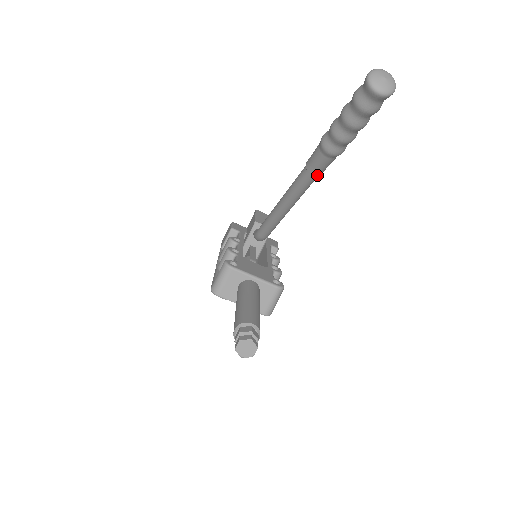
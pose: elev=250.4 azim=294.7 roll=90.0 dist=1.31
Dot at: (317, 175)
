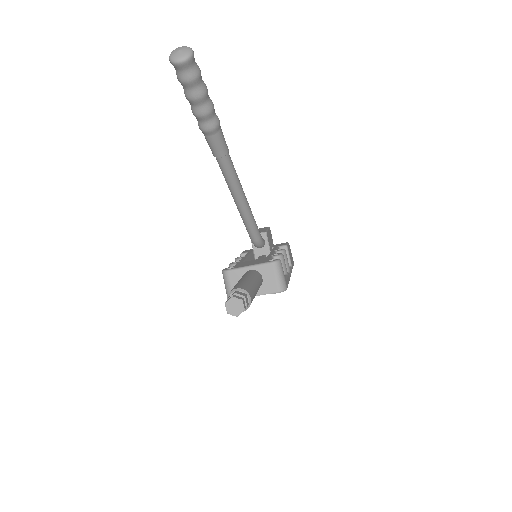
Dot at: (224, 155)
